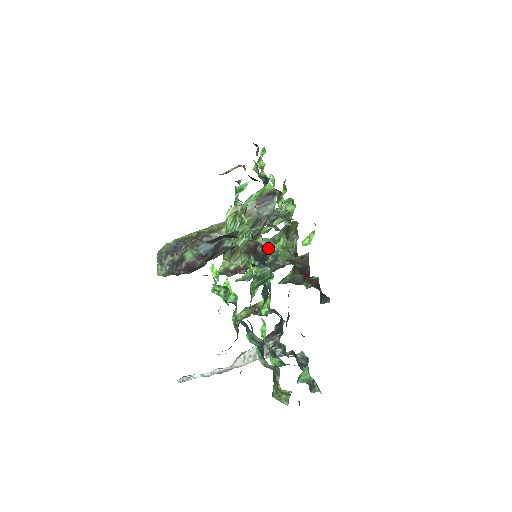
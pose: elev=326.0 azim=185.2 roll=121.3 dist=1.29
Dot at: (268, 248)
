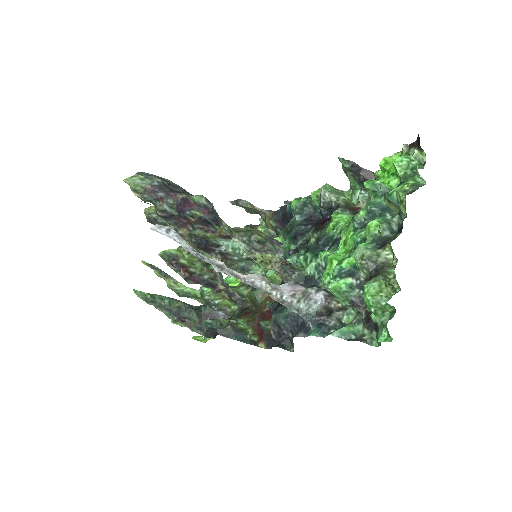
Dot at: (223, 283)
